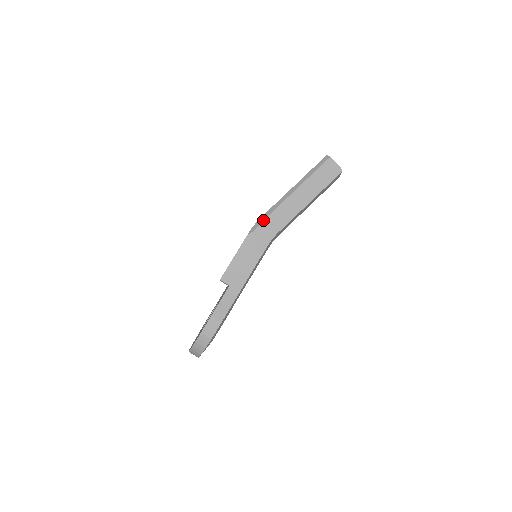
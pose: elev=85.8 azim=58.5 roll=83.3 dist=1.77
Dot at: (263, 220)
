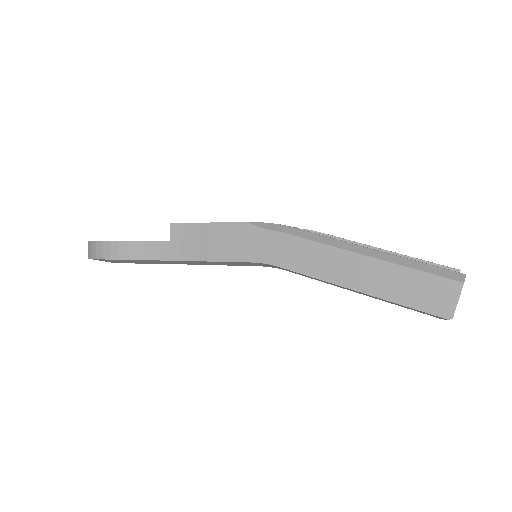
Dot at: (284, 232)
